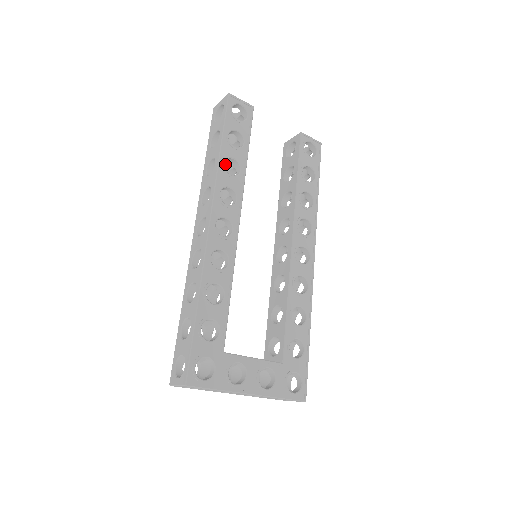
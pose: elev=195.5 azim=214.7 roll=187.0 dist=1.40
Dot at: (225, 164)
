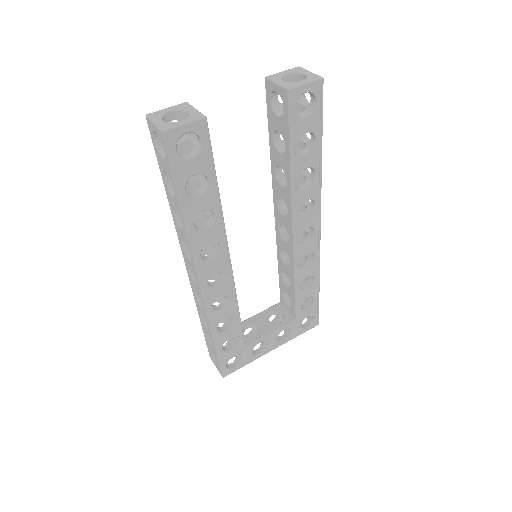
Dot at: (192, 189)
